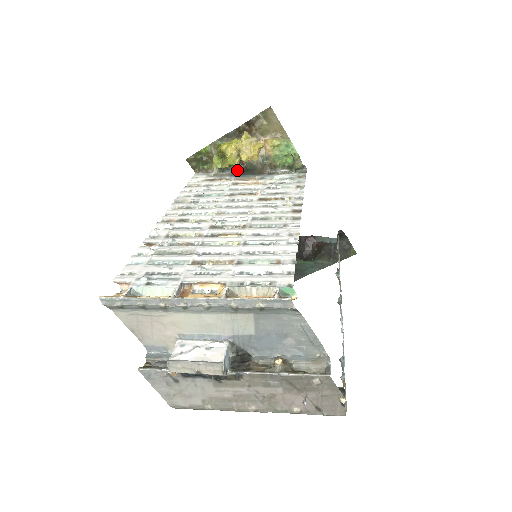
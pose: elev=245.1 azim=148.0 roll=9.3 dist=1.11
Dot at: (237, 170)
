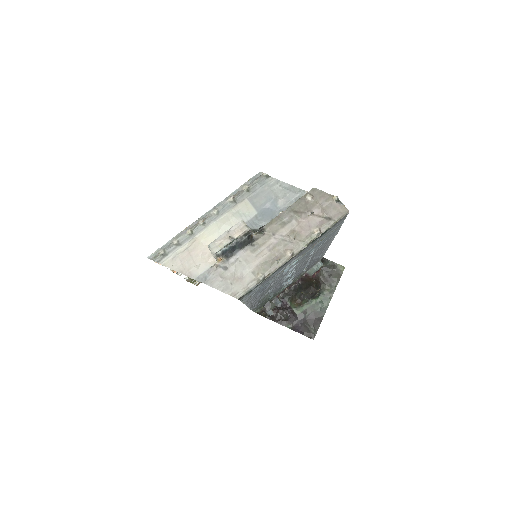
Dot at: occluded
